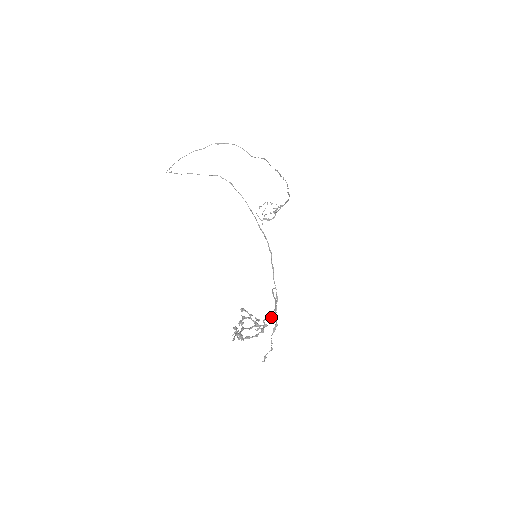
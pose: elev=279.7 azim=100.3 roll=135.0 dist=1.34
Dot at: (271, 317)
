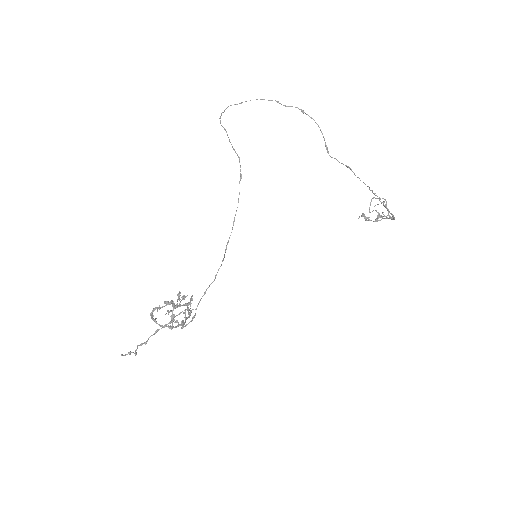
Dot at: (182, 326)
